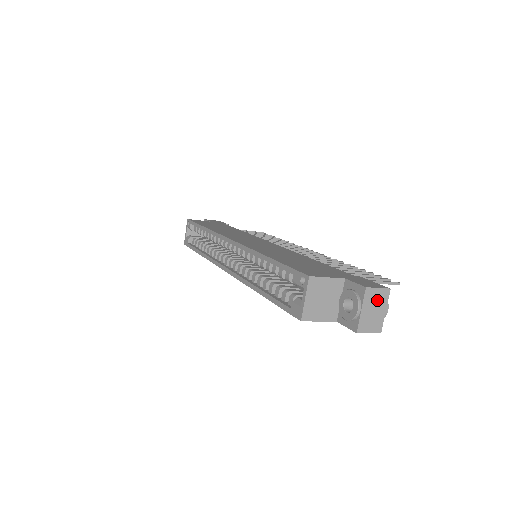
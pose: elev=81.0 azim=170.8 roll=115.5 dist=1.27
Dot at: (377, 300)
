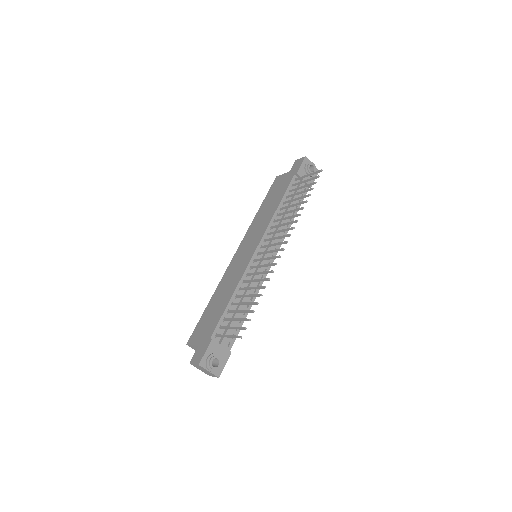
Dot at: (200, 368)
